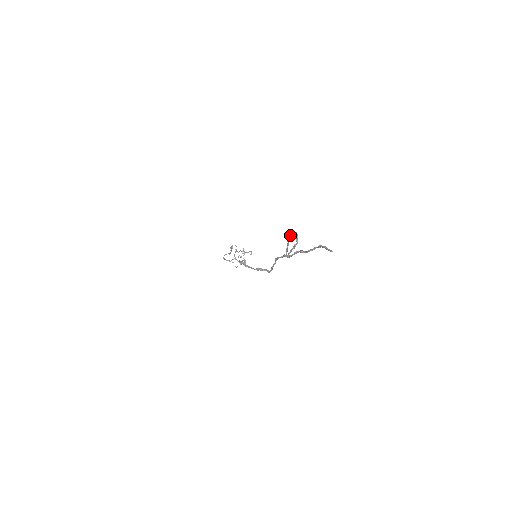
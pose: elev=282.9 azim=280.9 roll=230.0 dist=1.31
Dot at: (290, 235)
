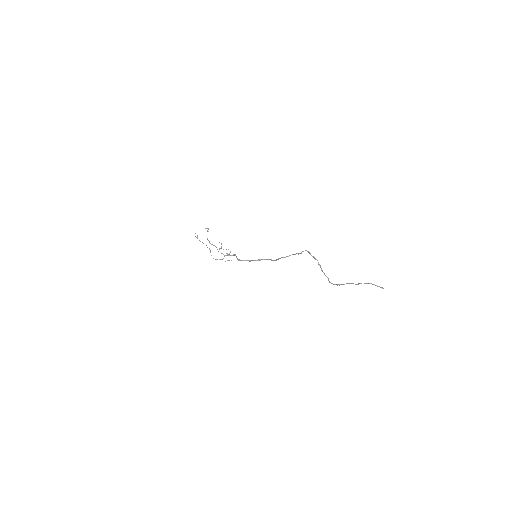
Dot at: occluded
